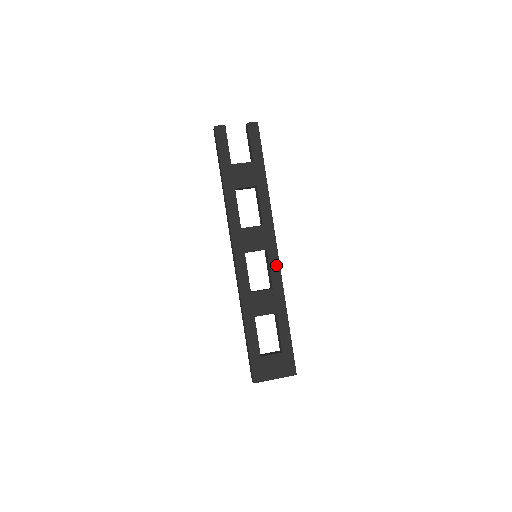
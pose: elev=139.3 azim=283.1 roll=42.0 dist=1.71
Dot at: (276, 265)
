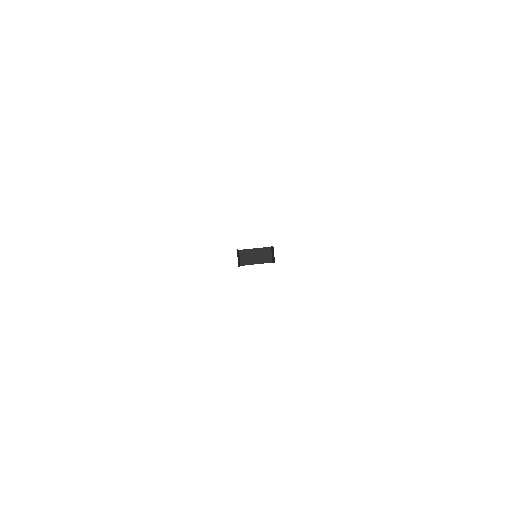
Dot at: occluded
